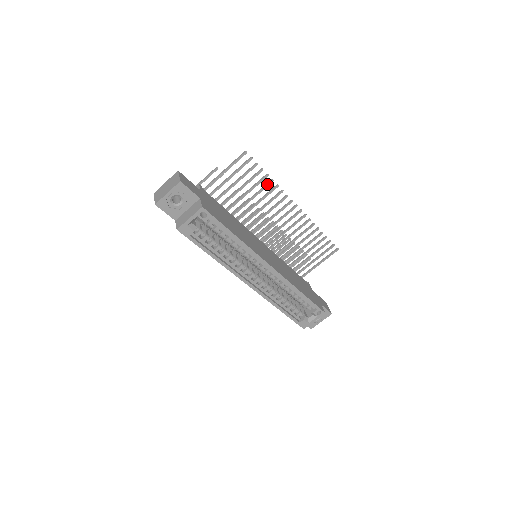
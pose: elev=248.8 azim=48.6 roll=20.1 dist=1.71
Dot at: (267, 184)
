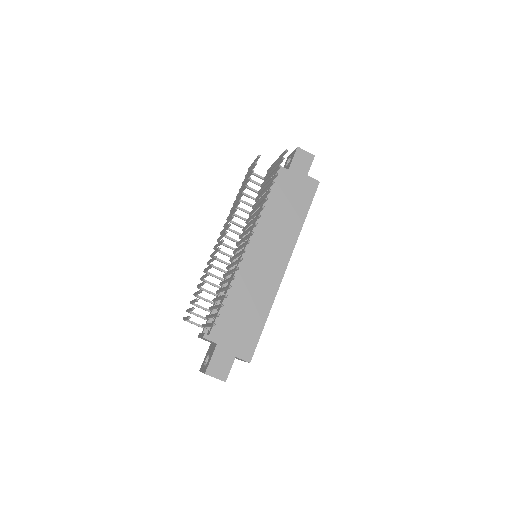
Dot at: occluded
